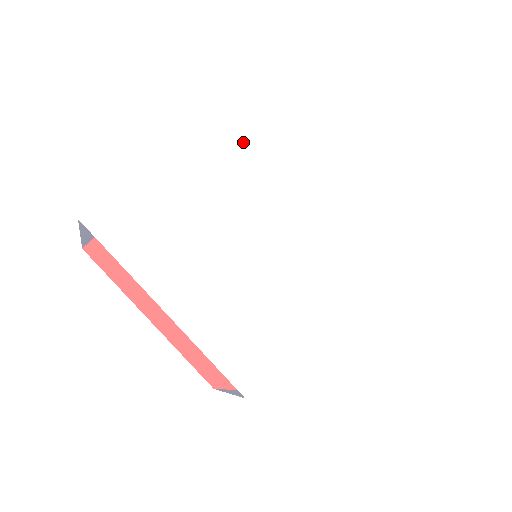
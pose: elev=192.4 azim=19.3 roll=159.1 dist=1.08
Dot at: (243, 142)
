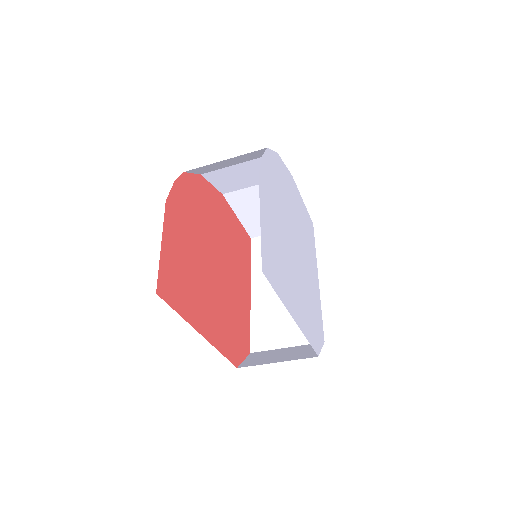
Dot at: (272, 172)
